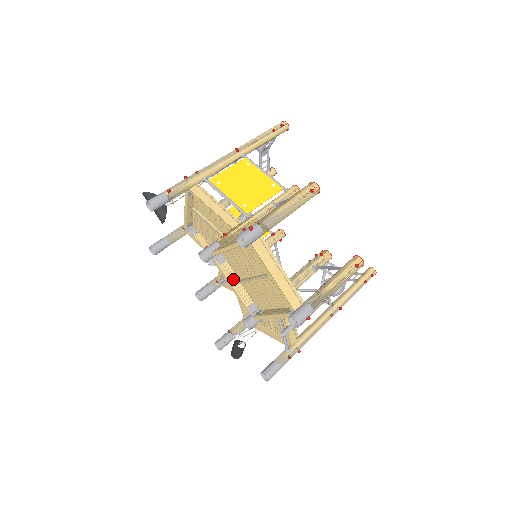
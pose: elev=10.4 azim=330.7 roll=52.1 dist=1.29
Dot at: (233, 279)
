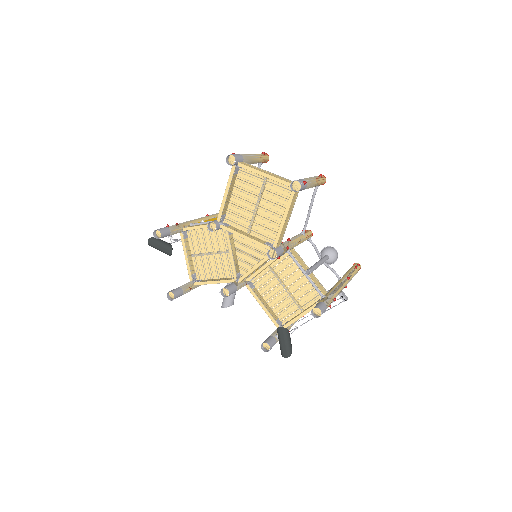
Dot at: (243, 233)
